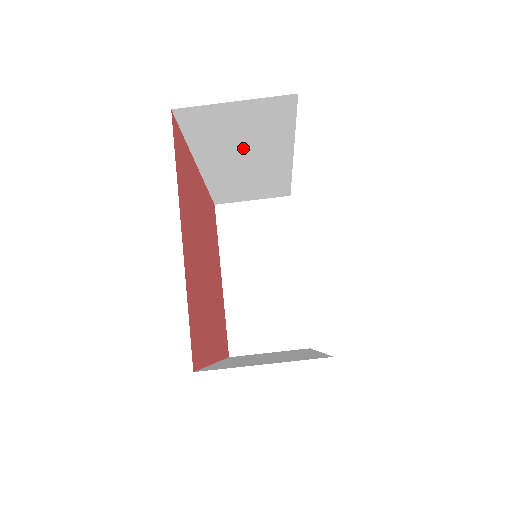
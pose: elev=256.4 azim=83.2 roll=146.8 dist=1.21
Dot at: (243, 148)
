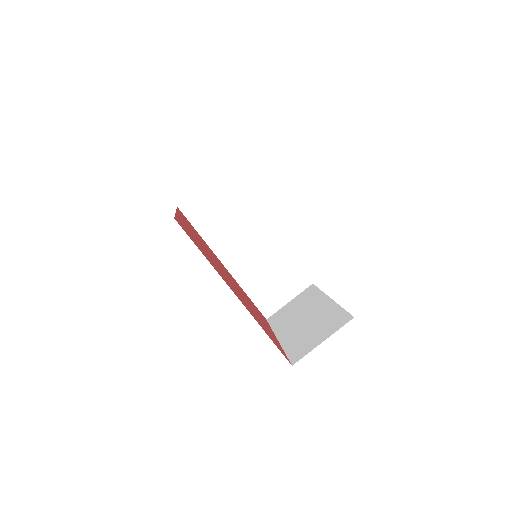
Dot at: (234, 229)
